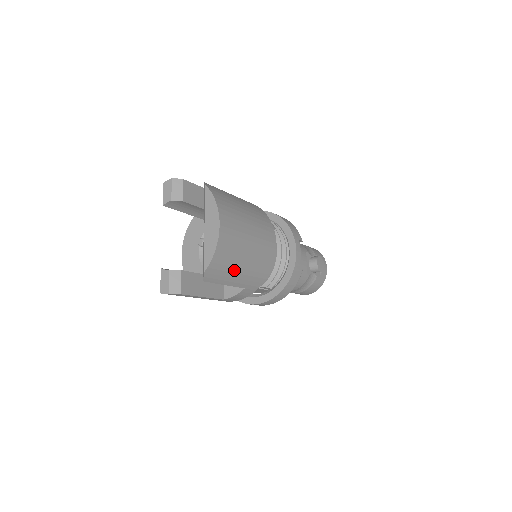
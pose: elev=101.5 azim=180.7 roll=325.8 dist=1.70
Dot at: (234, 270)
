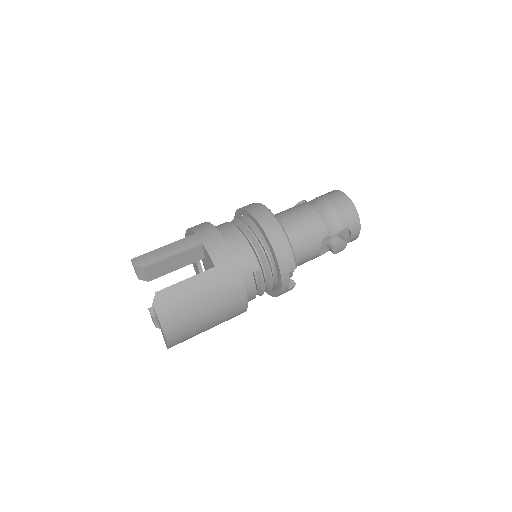
Dot at: occluded
